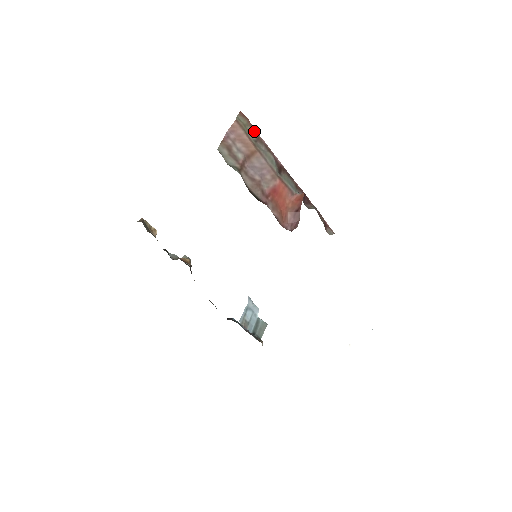
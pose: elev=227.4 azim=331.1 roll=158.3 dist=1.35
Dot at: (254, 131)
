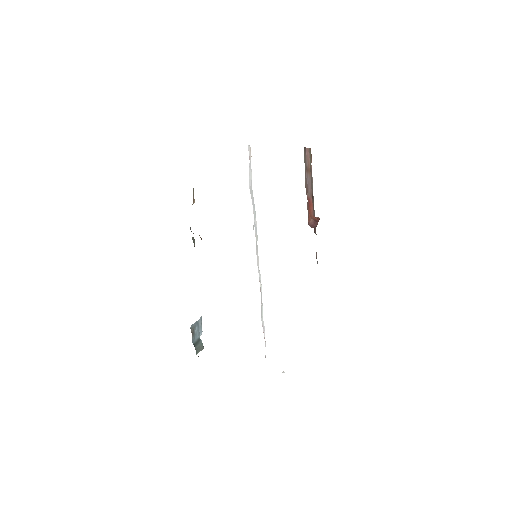
Dot at: occluded
